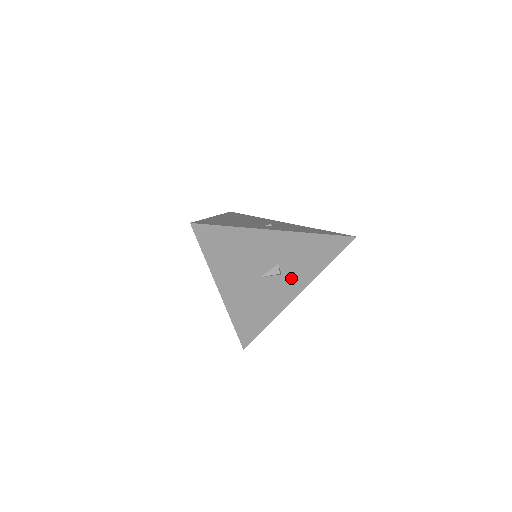
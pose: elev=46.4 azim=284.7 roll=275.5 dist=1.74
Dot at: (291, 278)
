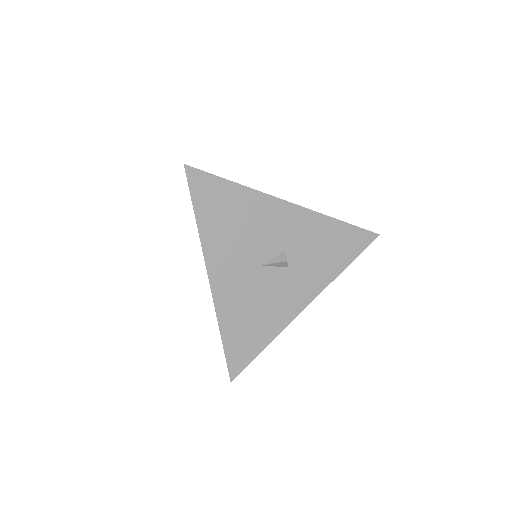
Dot at: (300, 276)
